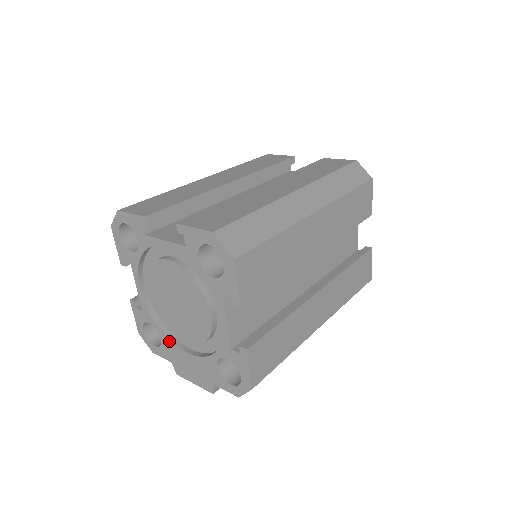
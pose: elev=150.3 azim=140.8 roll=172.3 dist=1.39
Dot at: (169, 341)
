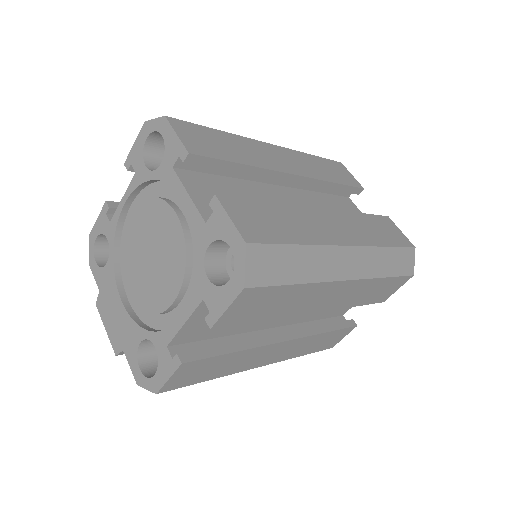
Dot at: (113, 273)
